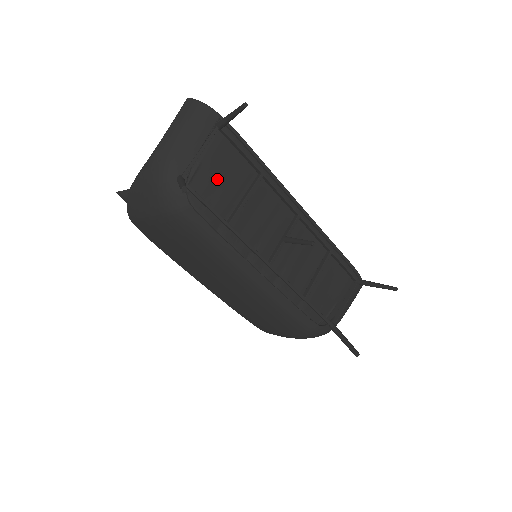
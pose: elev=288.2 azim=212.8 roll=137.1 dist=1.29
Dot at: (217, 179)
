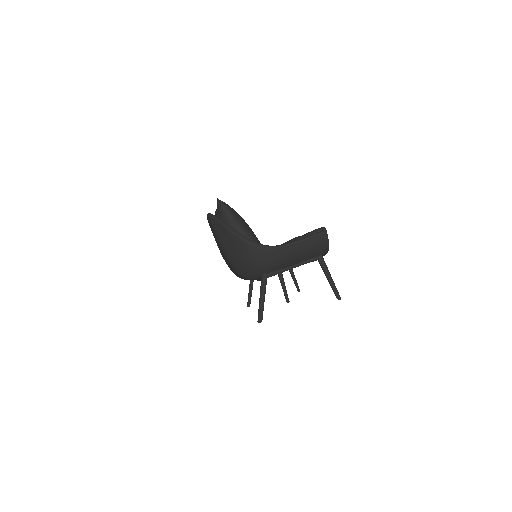
Dot at: occluded
